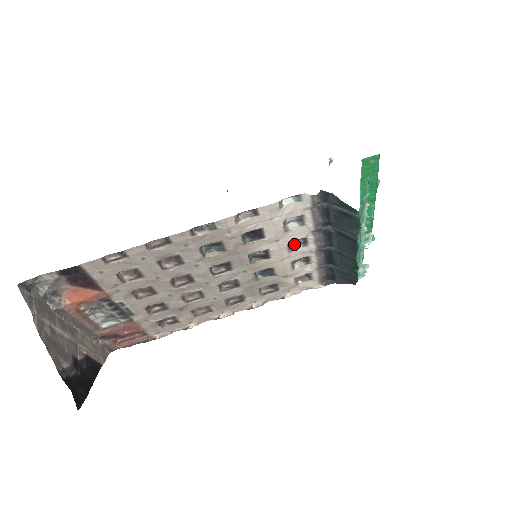
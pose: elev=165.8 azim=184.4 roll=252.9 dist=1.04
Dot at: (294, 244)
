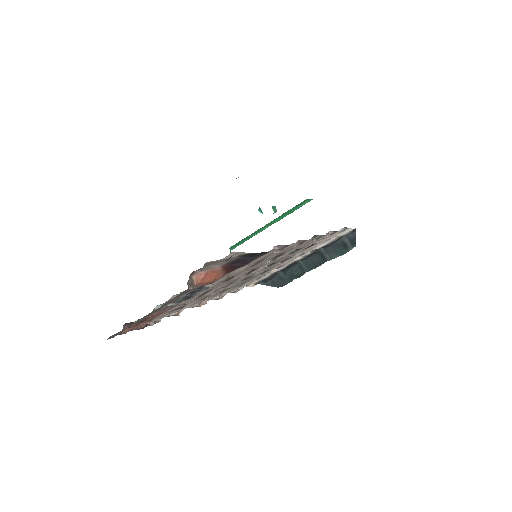
Dot at: occluded
